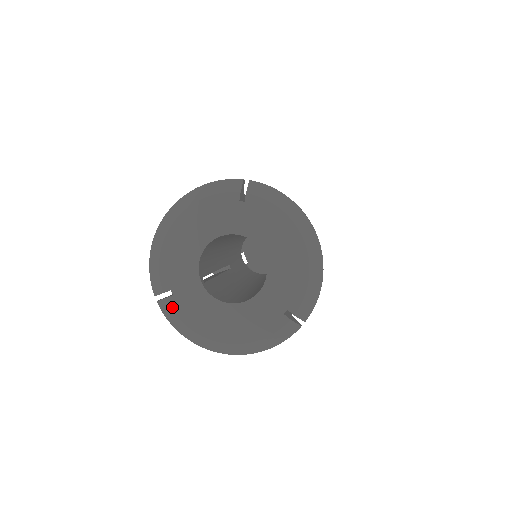
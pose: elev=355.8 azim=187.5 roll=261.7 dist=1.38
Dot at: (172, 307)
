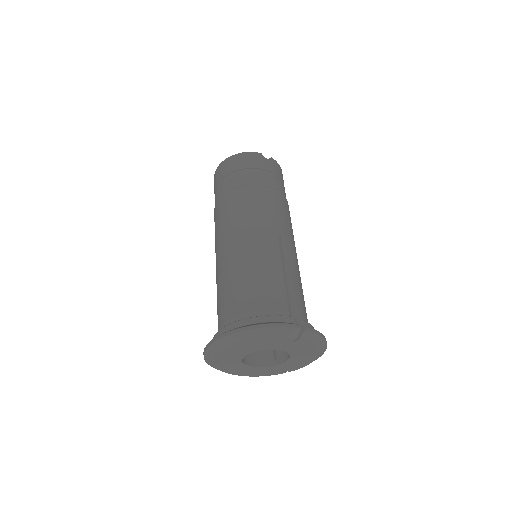
Dot at: (216, 365)
